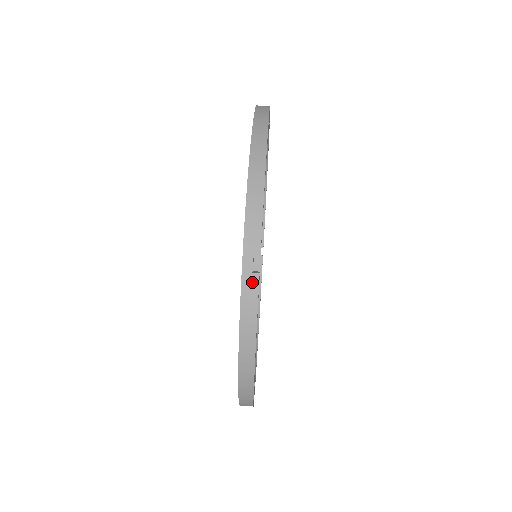
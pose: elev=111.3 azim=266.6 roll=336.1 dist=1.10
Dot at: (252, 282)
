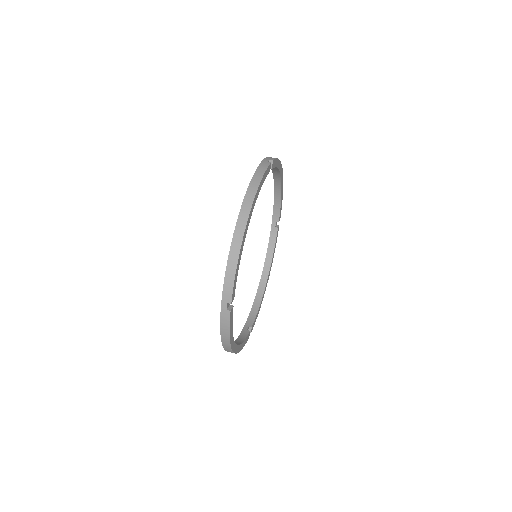
Dot at: (267, 163)
